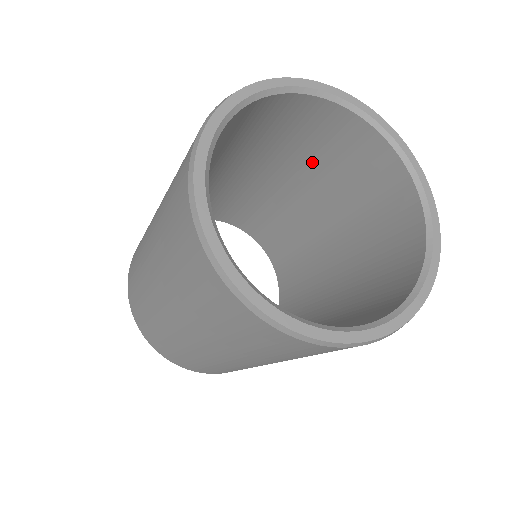
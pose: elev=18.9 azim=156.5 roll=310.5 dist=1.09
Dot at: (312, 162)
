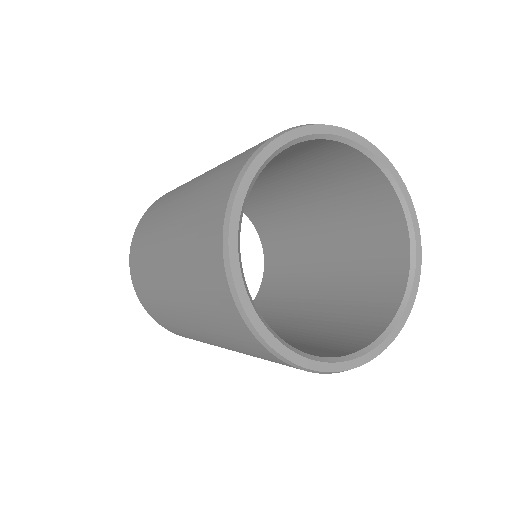
Dot at: occluded
